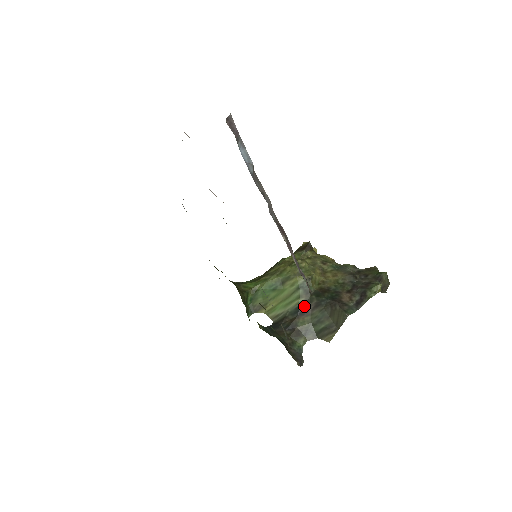
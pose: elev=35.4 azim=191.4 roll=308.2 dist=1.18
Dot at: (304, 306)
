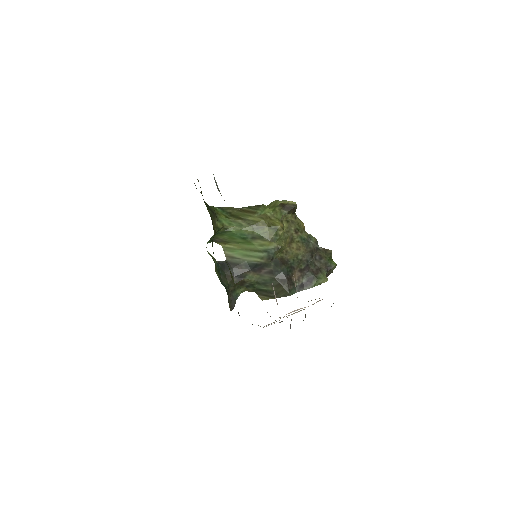
Dot at: (260, 266)
